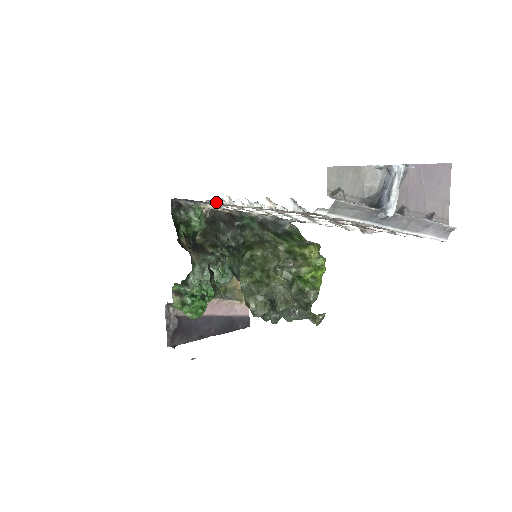
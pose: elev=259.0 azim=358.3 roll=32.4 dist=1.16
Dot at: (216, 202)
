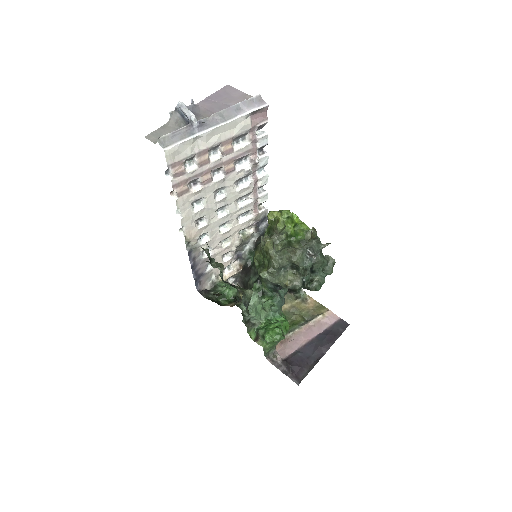
Dot at: (190, 247)
